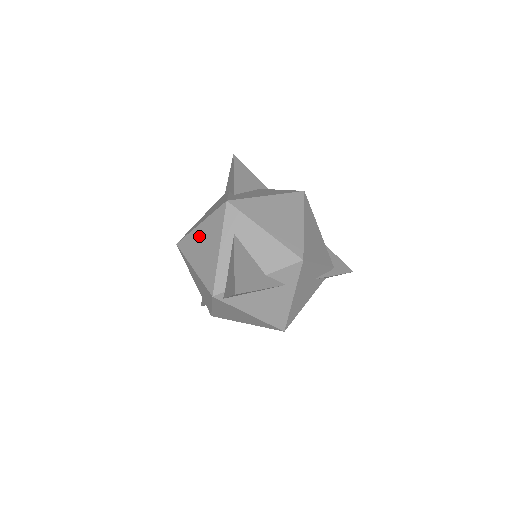
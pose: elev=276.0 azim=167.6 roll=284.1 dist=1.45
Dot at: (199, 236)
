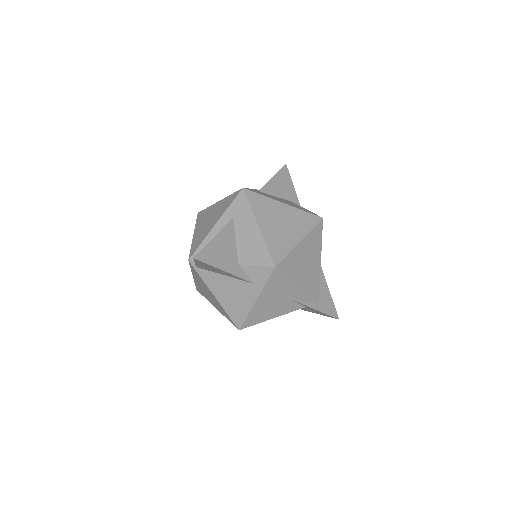
Dot at: (212, 210)
